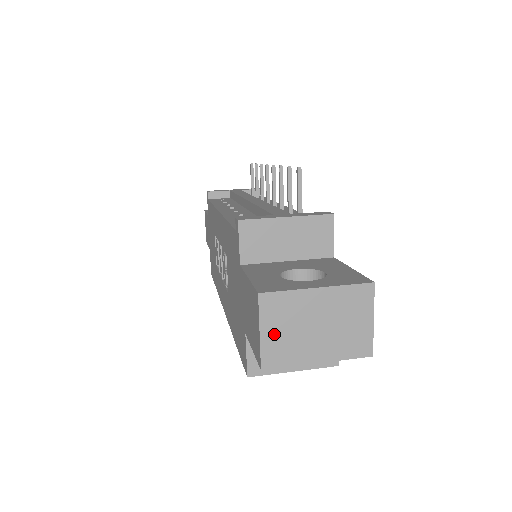
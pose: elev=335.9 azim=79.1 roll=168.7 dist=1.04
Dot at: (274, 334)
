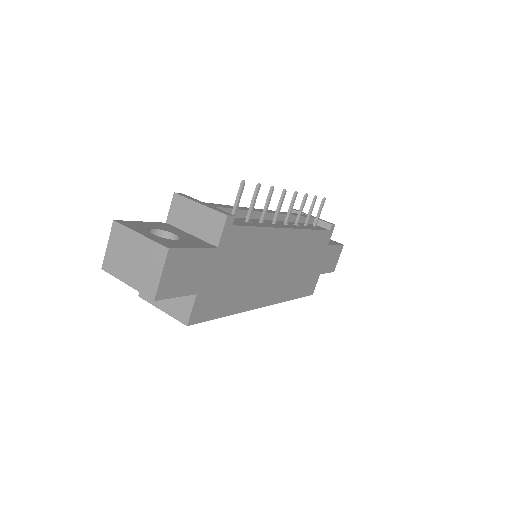
Dot at: (113, 250)
